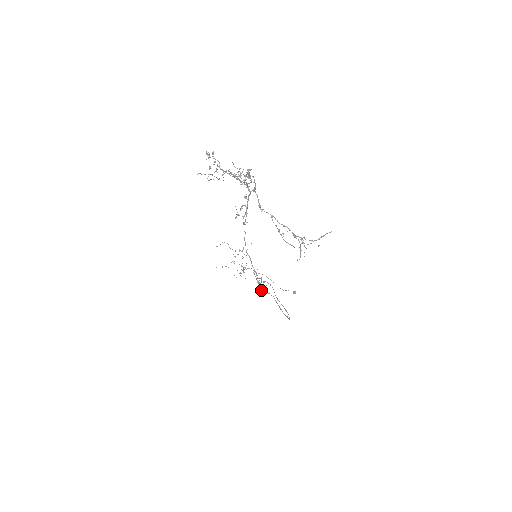
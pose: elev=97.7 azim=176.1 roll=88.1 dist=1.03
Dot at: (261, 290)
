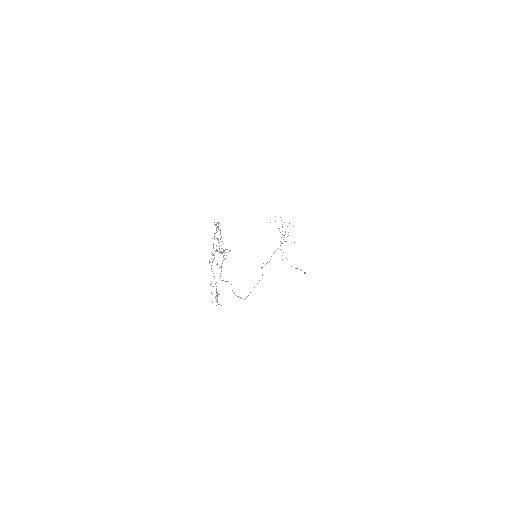
Dot at: occluded
